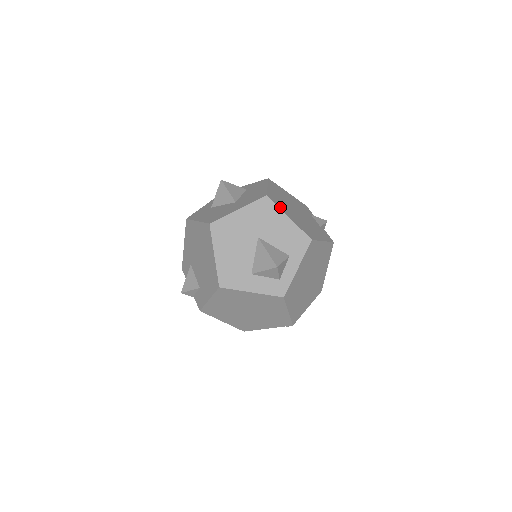
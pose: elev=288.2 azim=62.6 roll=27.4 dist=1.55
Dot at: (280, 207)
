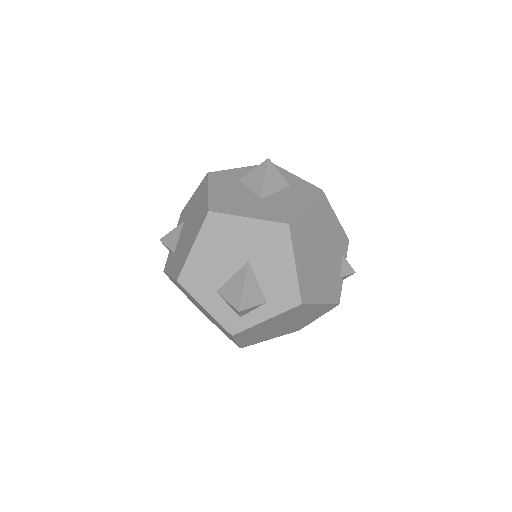
Dot at: (295, 245)
